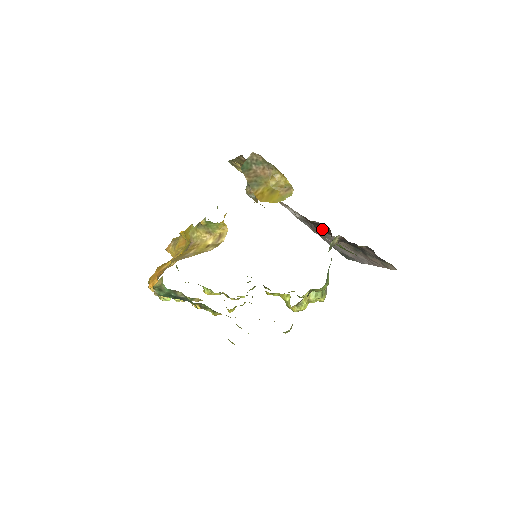
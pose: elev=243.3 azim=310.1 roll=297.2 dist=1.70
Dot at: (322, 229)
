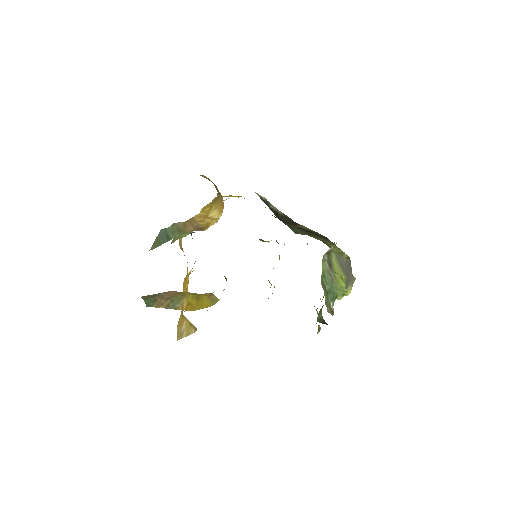
Dot at: occluded
